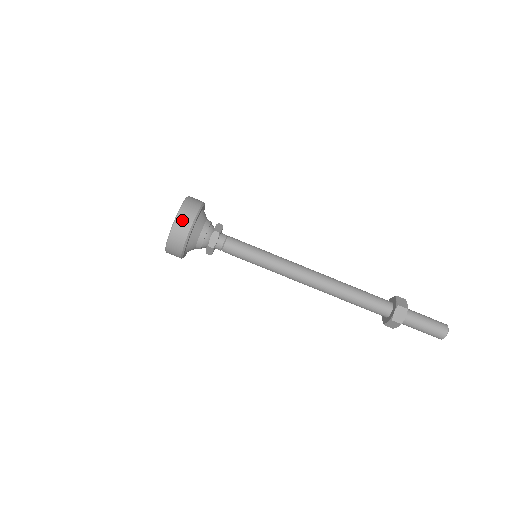
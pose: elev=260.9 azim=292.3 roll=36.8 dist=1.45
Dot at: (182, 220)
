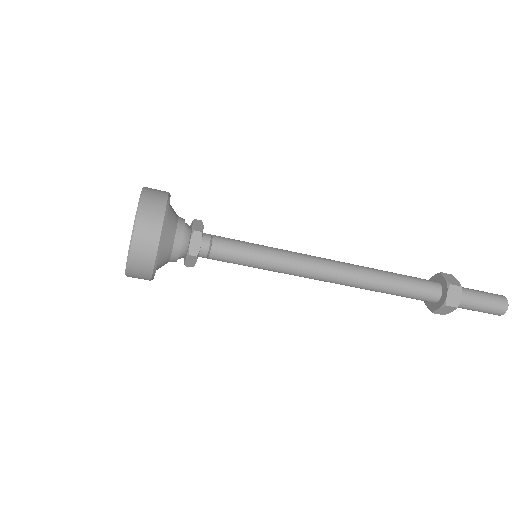
Dot at: (137, 269)
